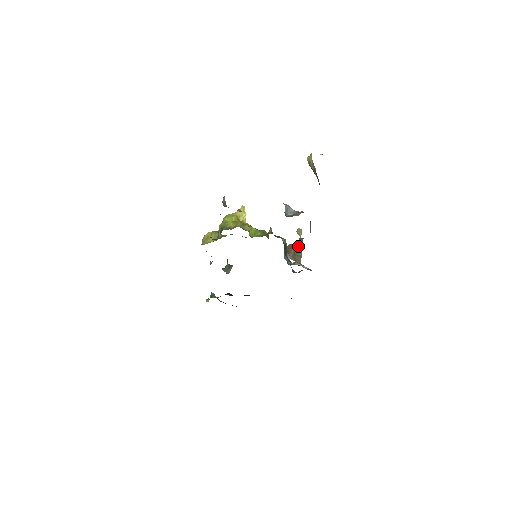
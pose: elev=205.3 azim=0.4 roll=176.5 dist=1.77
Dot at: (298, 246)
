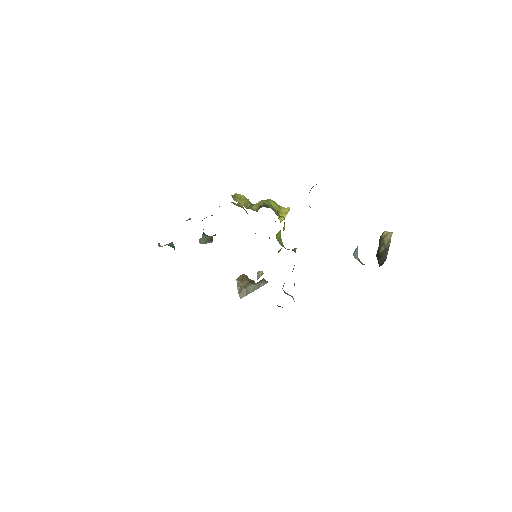
Dot at: (256, 283)
